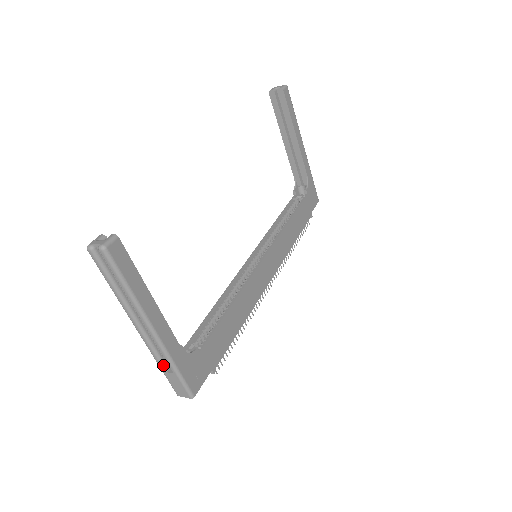
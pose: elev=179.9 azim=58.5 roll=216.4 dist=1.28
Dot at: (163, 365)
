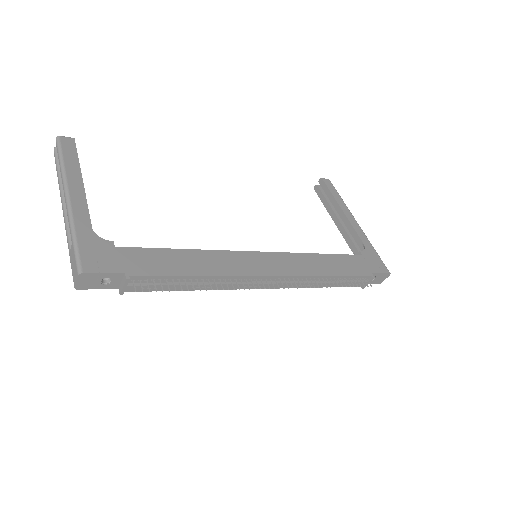
Dot at: (70, 244)
